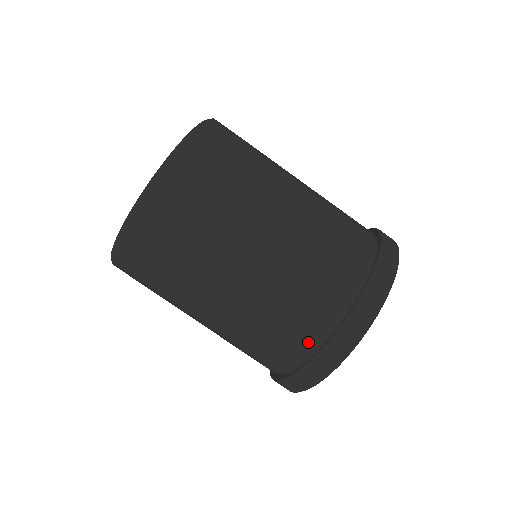
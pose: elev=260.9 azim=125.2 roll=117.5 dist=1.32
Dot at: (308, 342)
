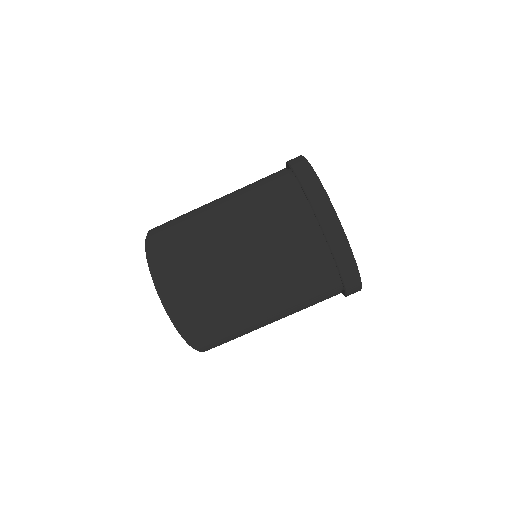
Dot at: occluded
